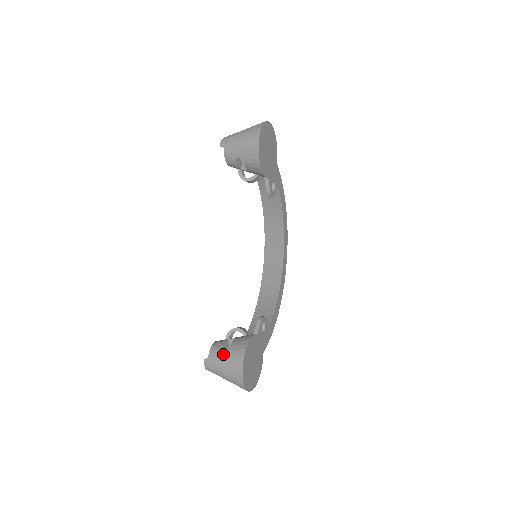
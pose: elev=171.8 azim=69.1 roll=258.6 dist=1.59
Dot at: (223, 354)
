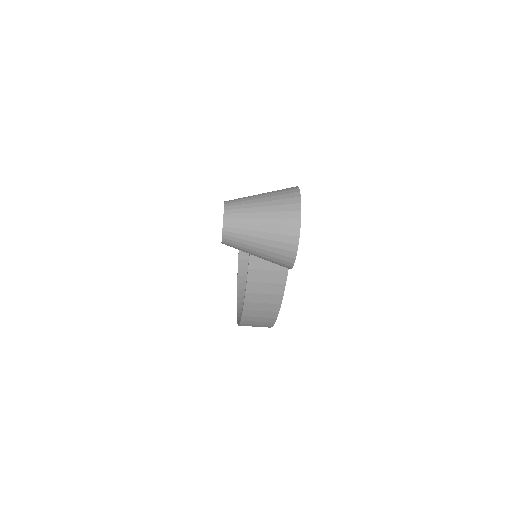
Dot at: occluded
